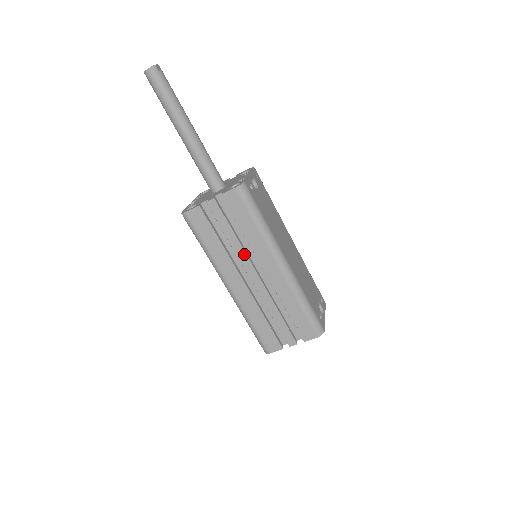
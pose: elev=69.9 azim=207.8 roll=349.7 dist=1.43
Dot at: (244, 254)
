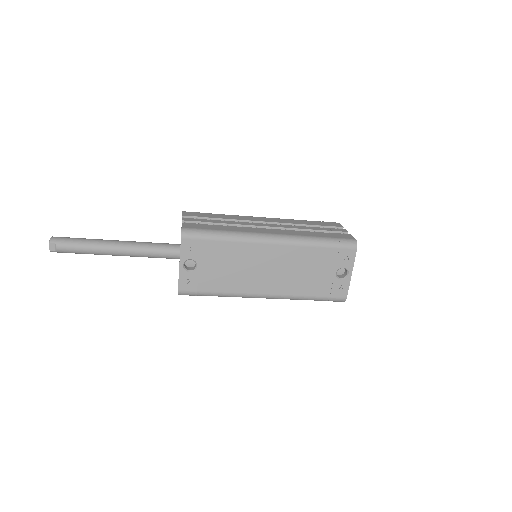
Dot at: occluded
